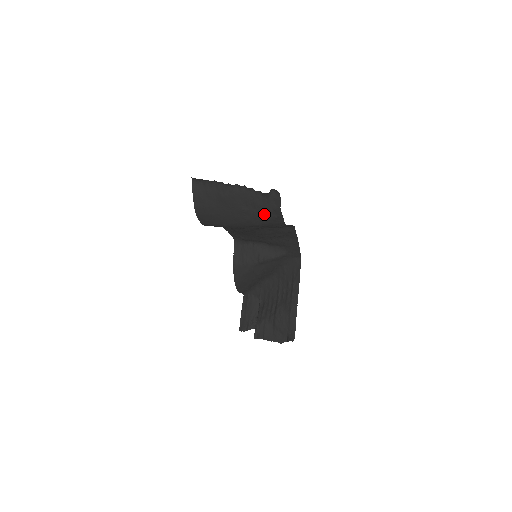
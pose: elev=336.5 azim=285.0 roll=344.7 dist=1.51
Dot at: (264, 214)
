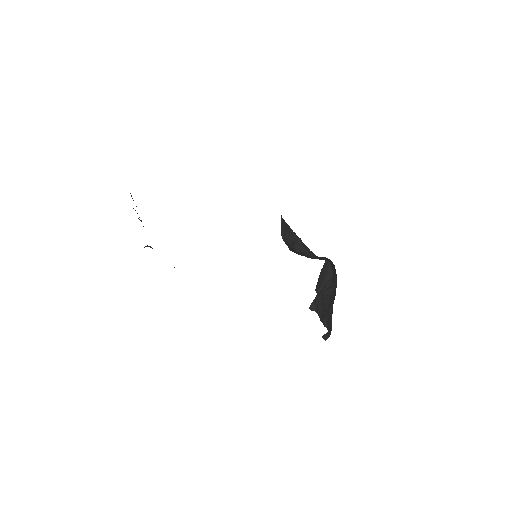
Dot at: occluded
